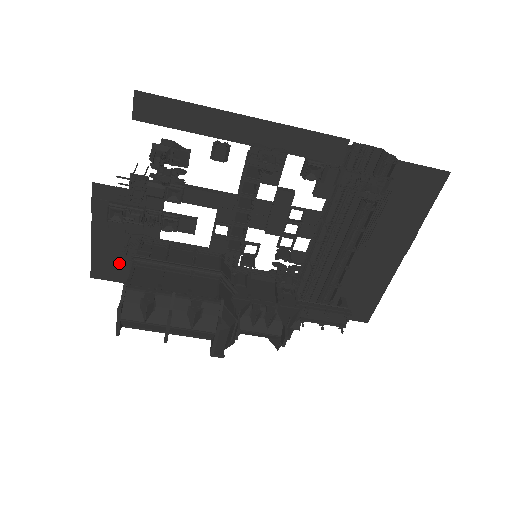
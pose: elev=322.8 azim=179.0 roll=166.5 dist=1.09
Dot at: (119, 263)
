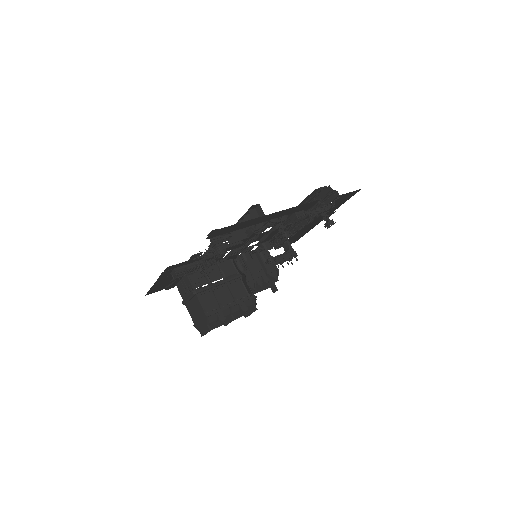
Dot at: (166, 284)
